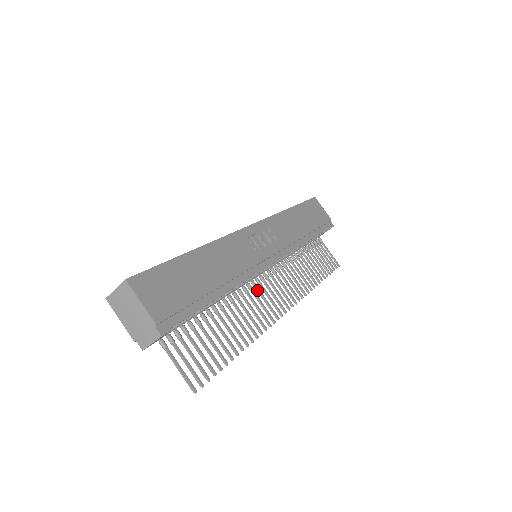
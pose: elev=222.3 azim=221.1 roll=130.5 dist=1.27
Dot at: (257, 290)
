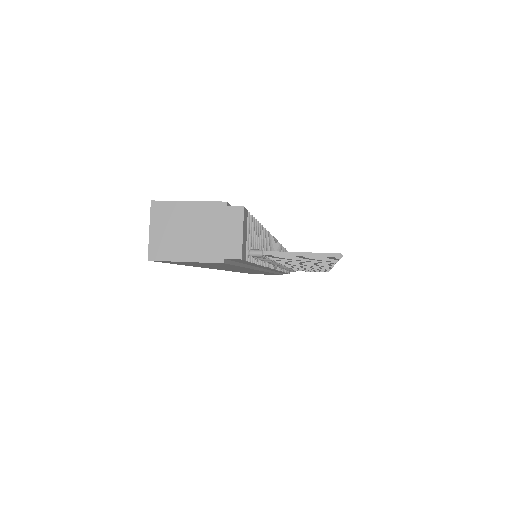
Dot at: occluded
